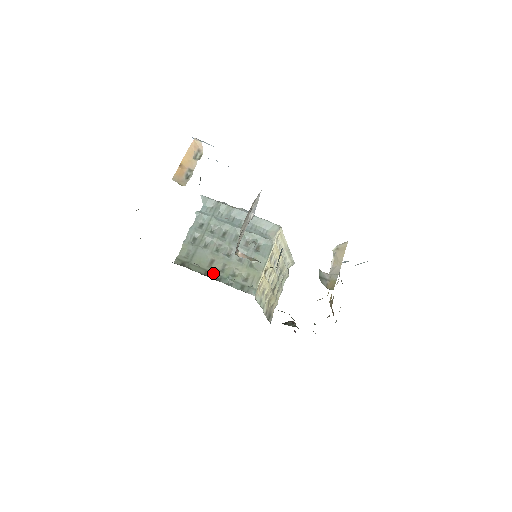
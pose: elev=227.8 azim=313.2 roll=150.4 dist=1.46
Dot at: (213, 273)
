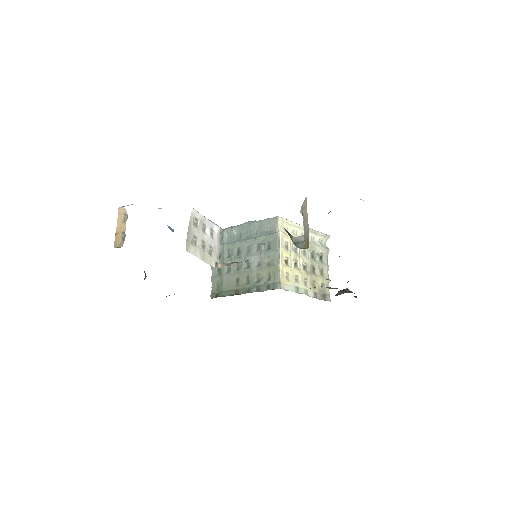
Dot at: (242, 289)
